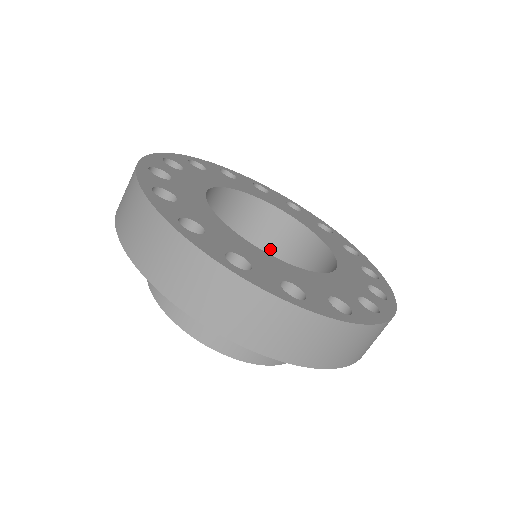
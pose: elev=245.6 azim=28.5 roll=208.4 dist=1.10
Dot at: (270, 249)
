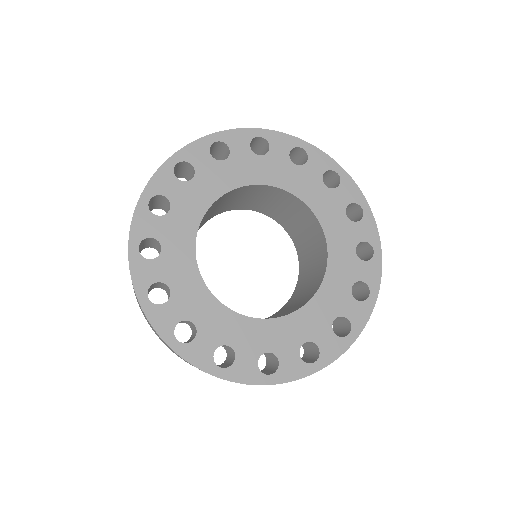
Dot at: (255, 198)
